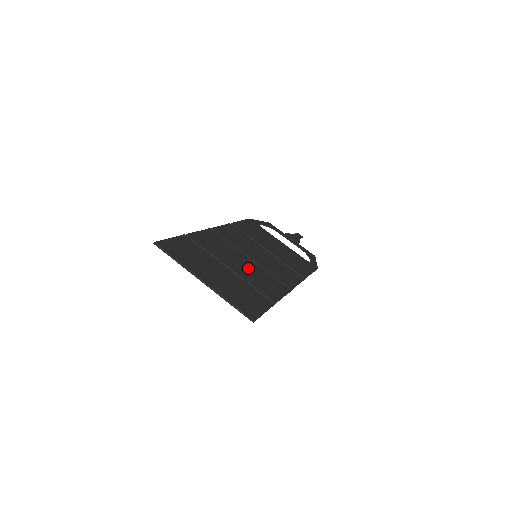
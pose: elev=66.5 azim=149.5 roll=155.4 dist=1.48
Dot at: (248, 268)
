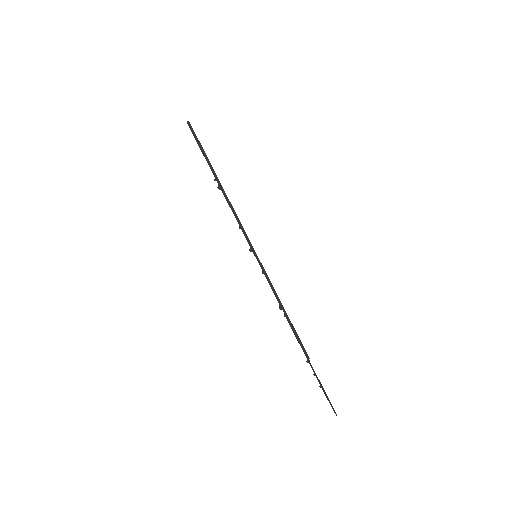
Dot at: occluded
